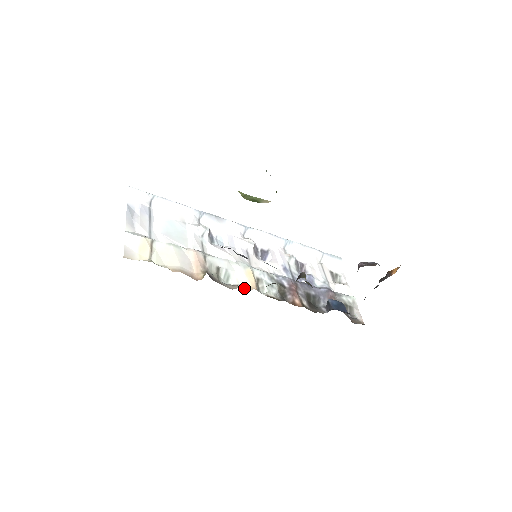
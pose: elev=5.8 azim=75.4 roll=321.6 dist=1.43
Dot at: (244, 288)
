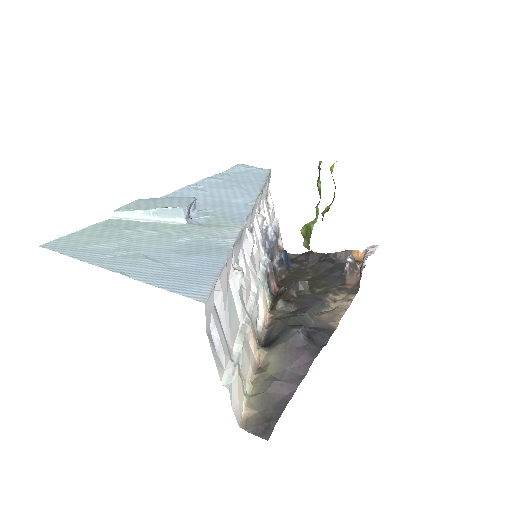
Dot at: (265, 320)
